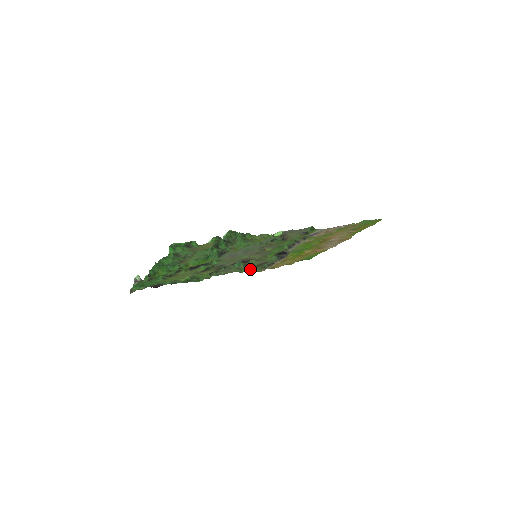
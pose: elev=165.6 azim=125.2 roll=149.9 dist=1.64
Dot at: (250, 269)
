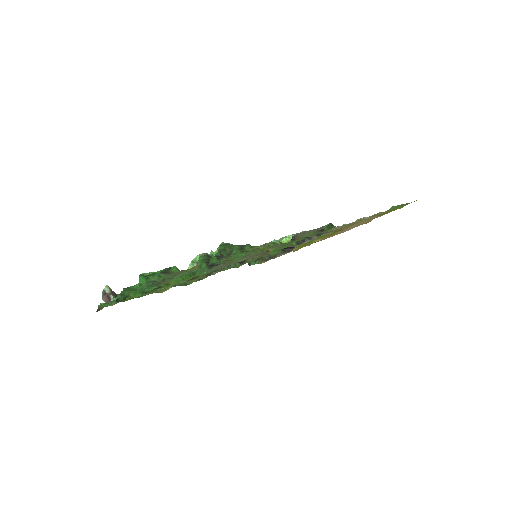
Dot at: occluded
